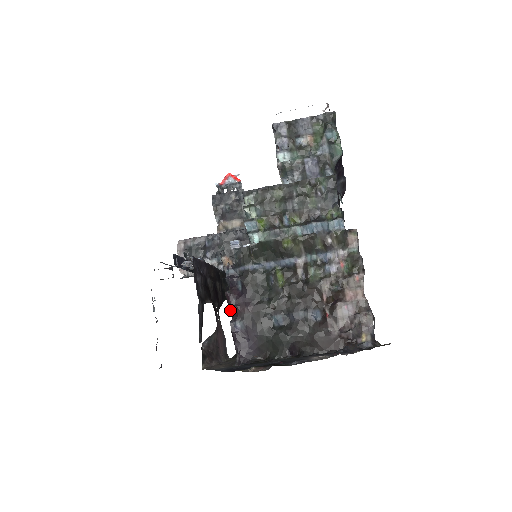
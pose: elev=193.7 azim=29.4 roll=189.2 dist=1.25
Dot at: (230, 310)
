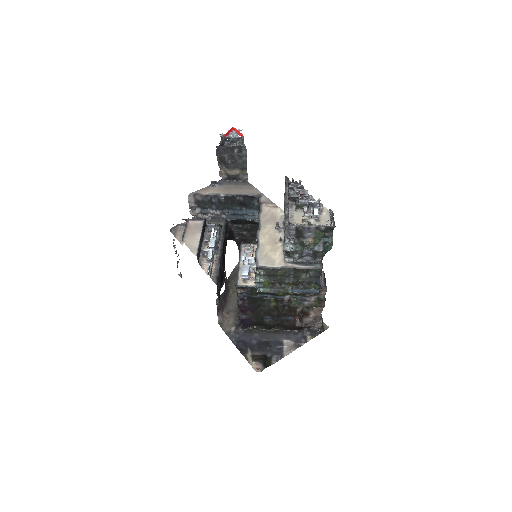
Dot at: (239, 309)
